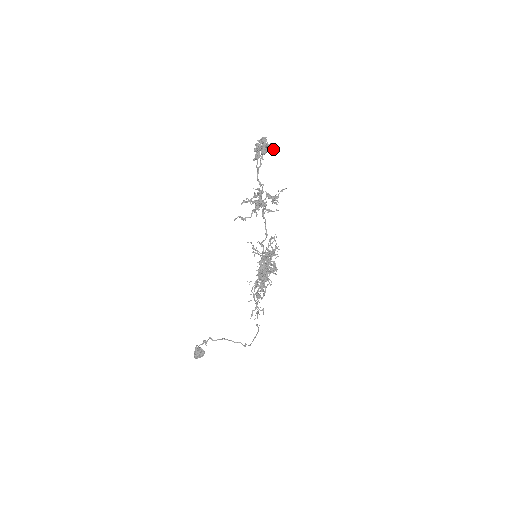
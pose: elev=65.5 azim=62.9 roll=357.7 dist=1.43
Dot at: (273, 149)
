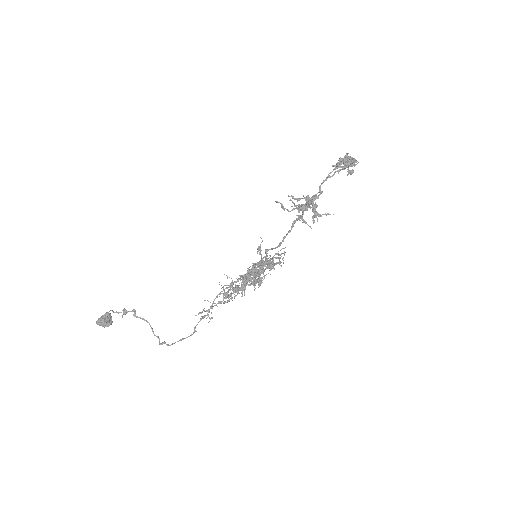
Dot at: (353, 171)
